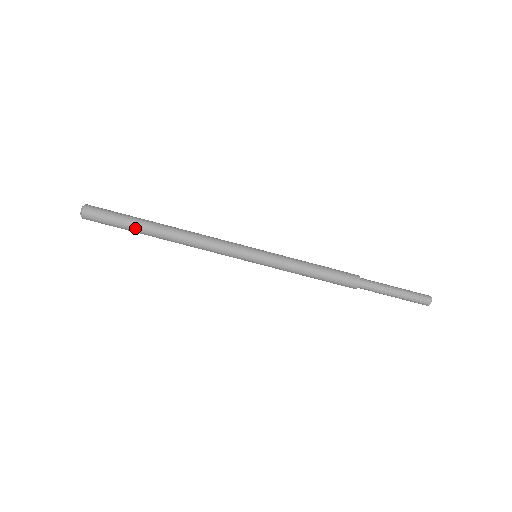
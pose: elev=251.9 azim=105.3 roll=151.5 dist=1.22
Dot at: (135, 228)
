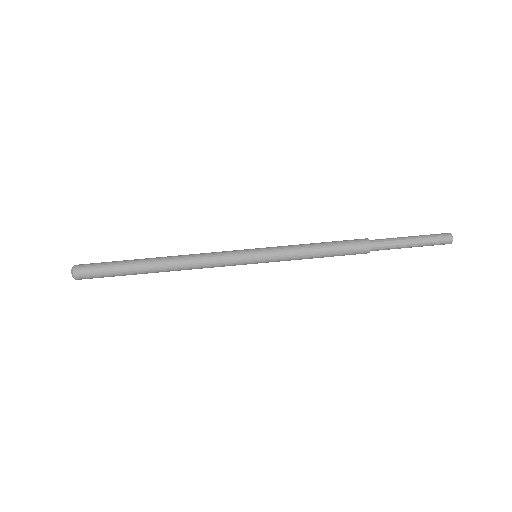
Dot at: (129, 274)
